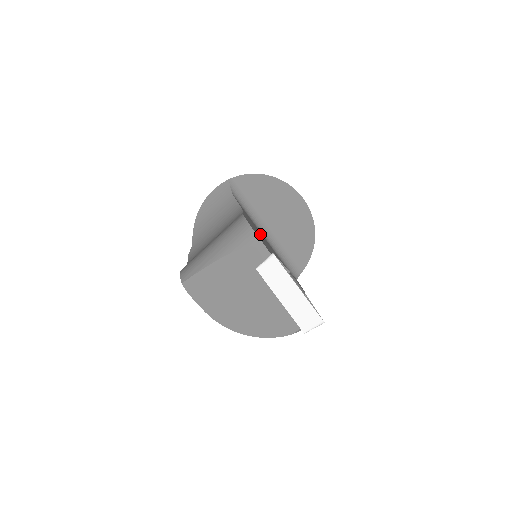
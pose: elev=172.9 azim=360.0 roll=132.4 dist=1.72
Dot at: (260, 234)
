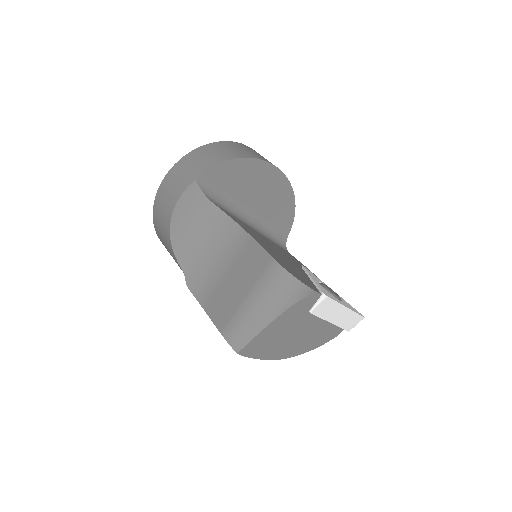
Dot at: (266, 244)
